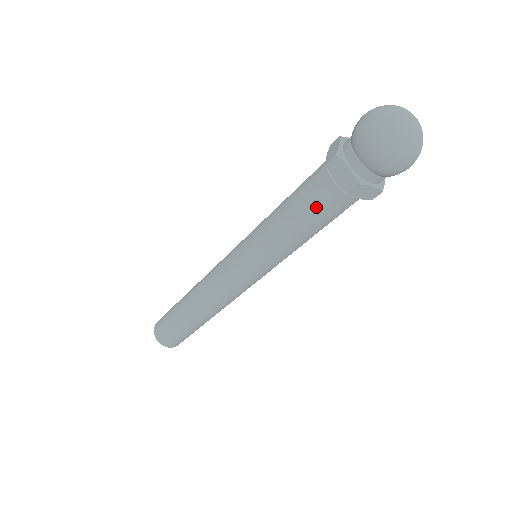
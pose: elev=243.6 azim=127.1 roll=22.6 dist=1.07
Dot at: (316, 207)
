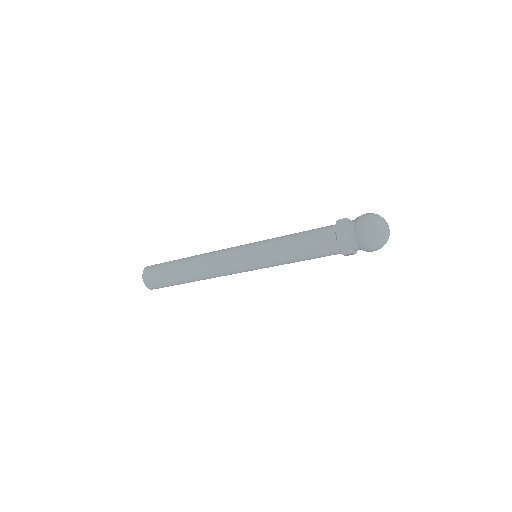
Dot at: (319, 253)
